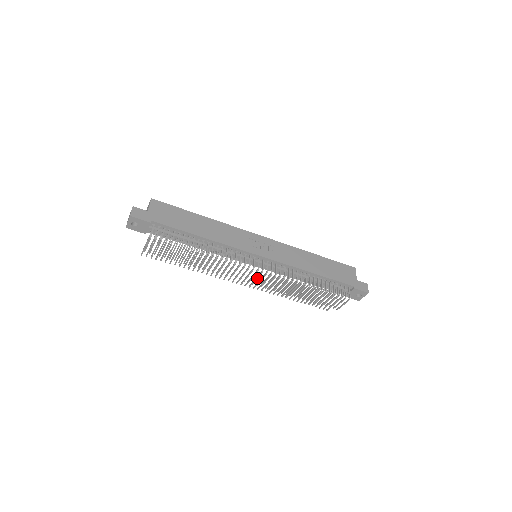
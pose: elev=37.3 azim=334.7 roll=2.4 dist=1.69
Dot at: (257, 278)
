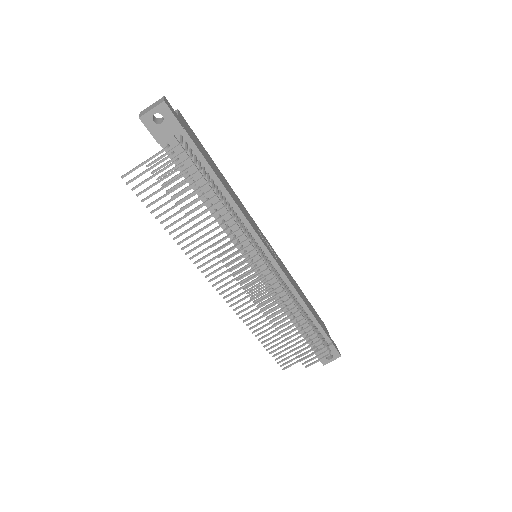
Dot at: (258, 281)
